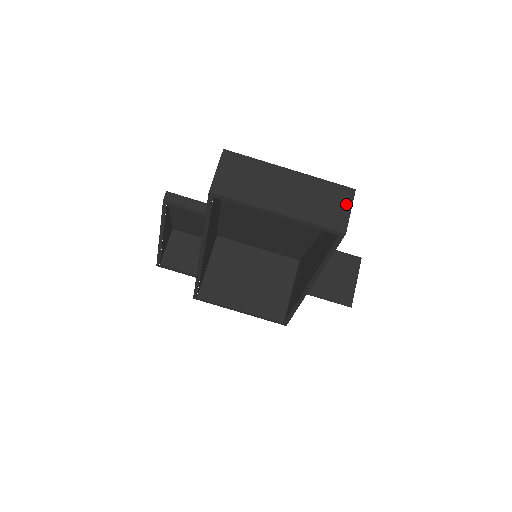
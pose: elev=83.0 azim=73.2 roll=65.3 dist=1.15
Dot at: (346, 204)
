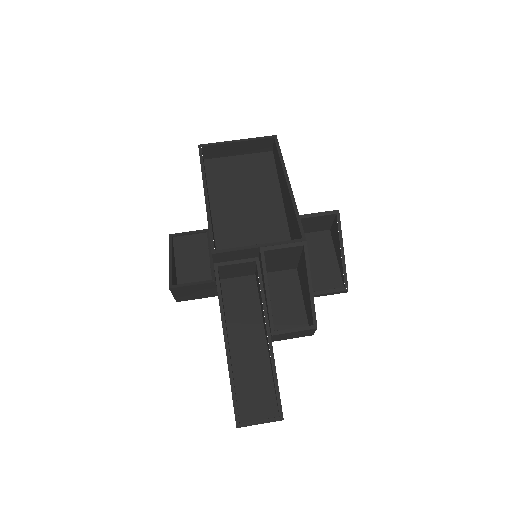
Dot at: (272, 146)
